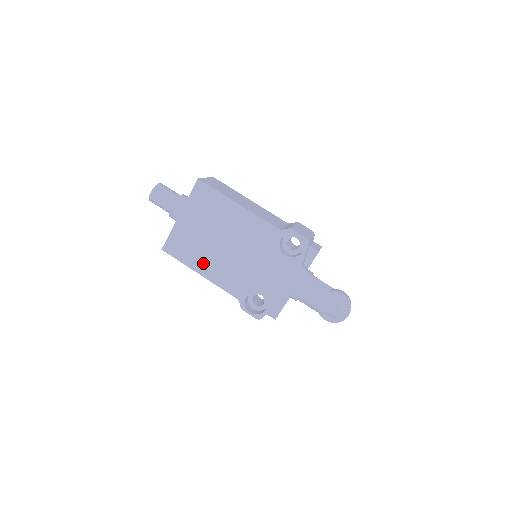
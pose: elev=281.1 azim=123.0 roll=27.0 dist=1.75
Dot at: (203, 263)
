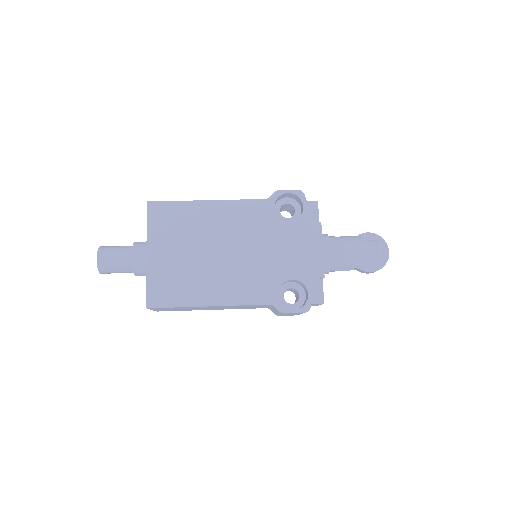
Dot at: (206, 290)
